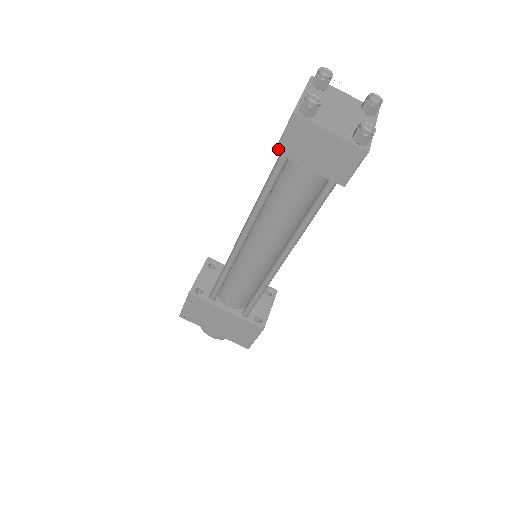
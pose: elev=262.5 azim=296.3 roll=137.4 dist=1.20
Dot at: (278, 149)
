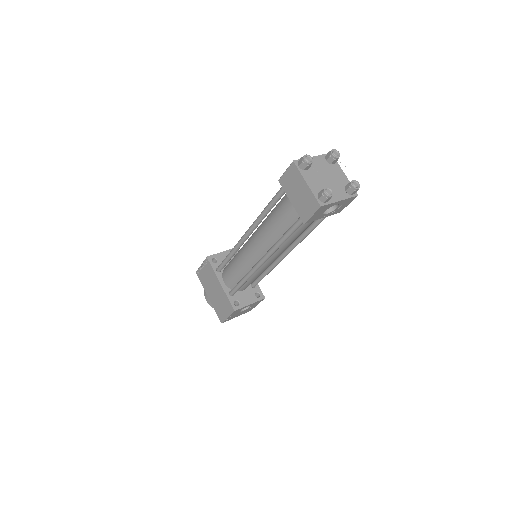
Dot at: (280, 180)
